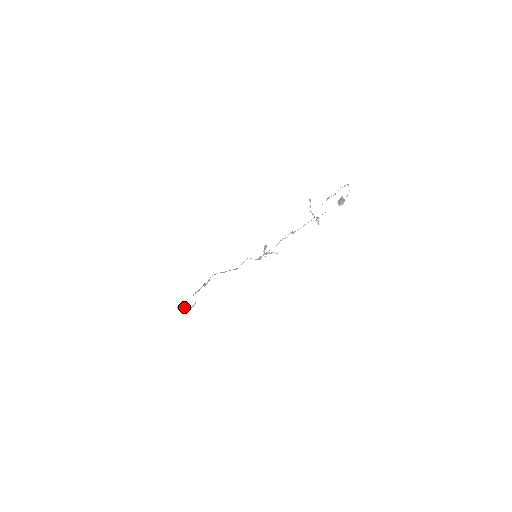
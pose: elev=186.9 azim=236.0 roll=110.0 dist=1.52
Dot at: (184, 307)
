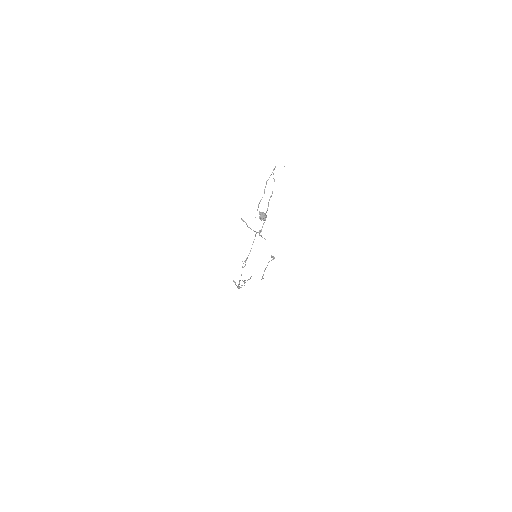
Dot at: (273, 258)
